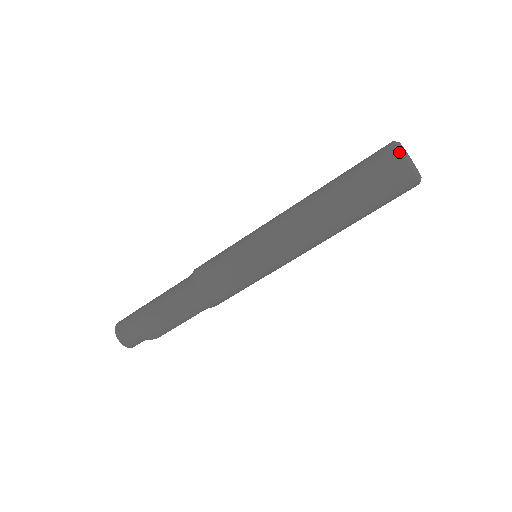
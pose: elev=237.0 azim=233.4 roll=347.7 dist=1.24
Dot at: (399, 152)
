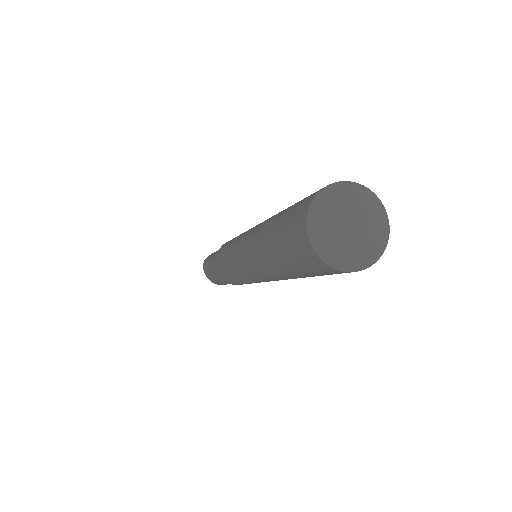
Dot at: (304, 222)
